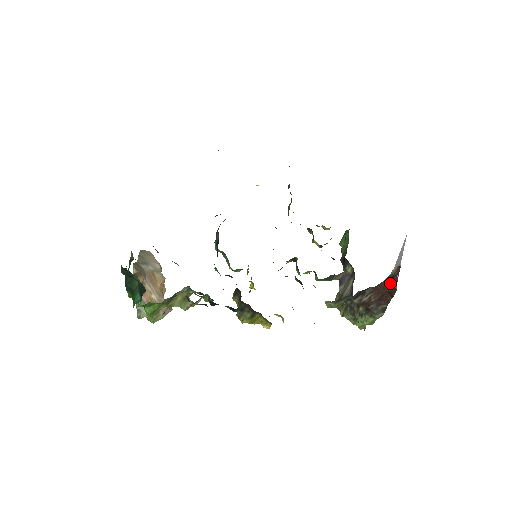
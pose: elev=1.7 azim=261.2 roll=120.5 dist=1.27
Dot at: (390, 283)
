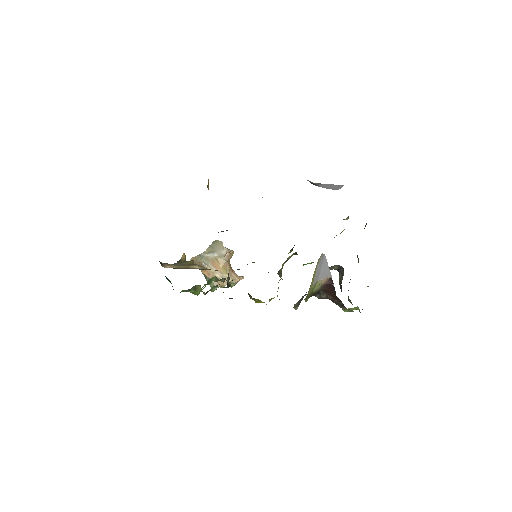
Dot at: (331, 289)
